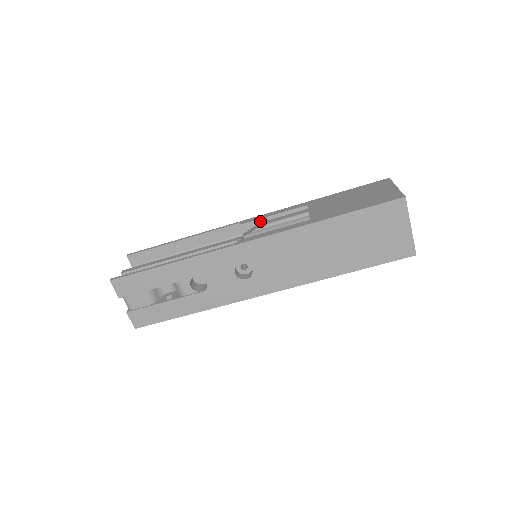
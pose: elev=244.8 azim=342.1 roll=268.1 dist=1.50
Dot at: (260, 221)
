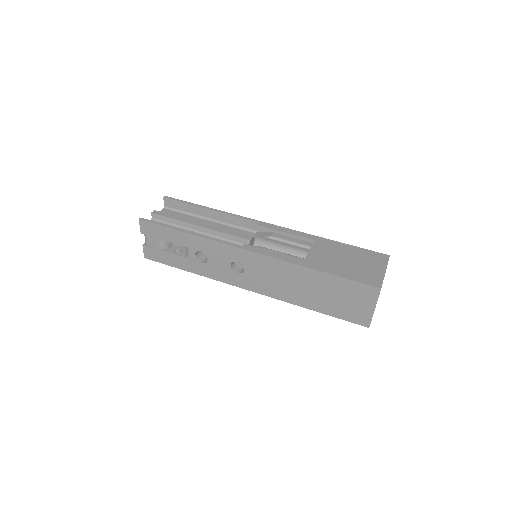
Dot at: (273, 231)
